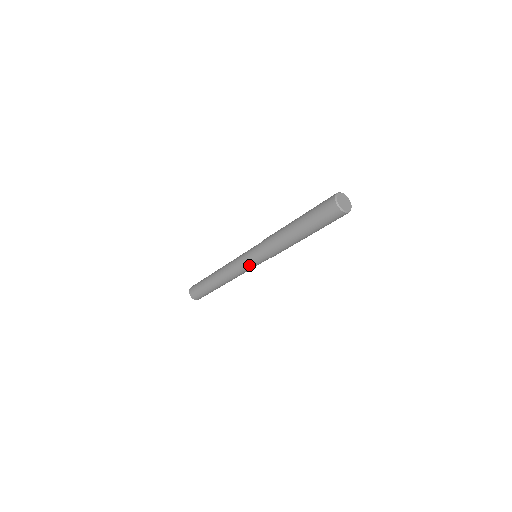
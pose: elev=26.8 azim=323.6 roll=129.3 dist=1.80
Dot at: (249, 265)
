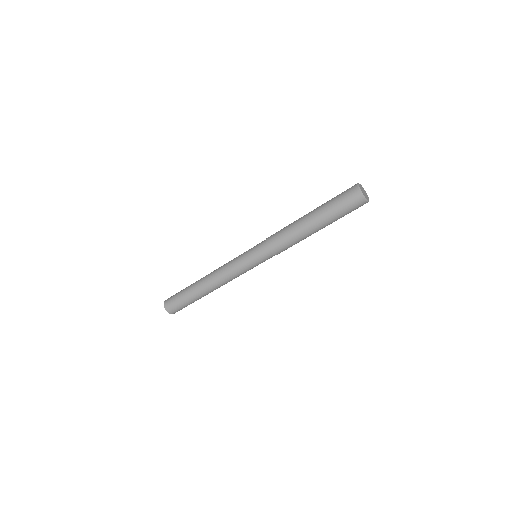
Dot at: (247, 262)
